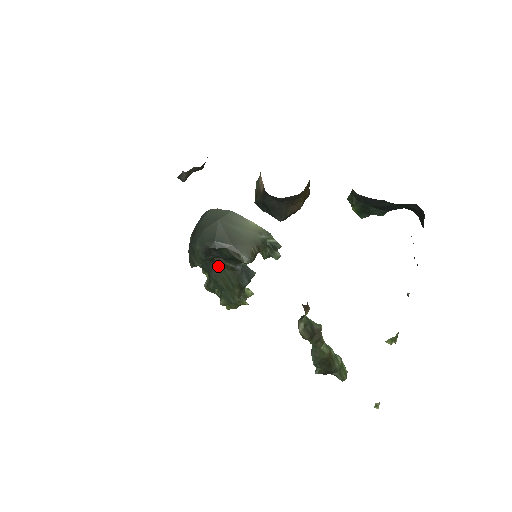
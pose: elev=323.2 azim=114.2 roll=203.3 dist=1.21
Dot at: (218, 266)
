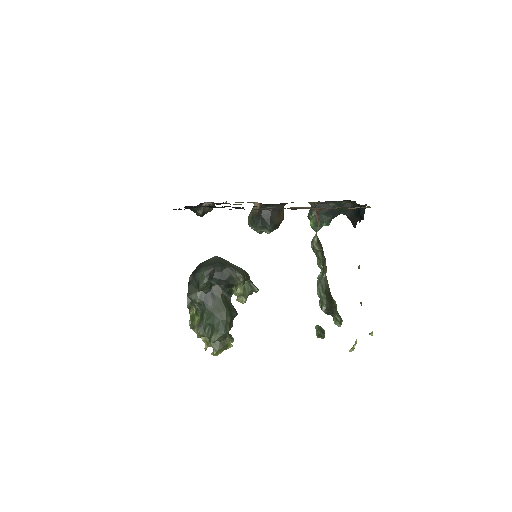
Dot at: (214, 295)
